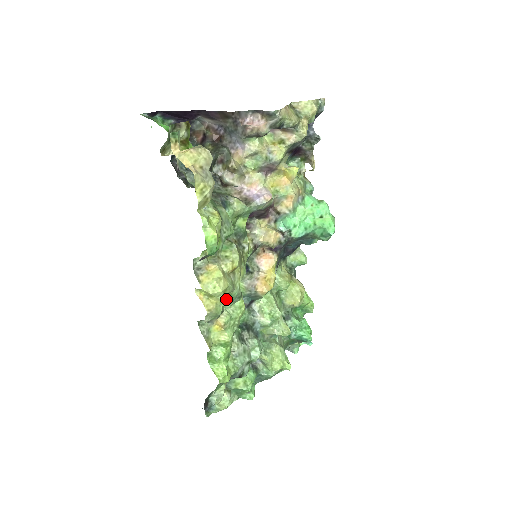
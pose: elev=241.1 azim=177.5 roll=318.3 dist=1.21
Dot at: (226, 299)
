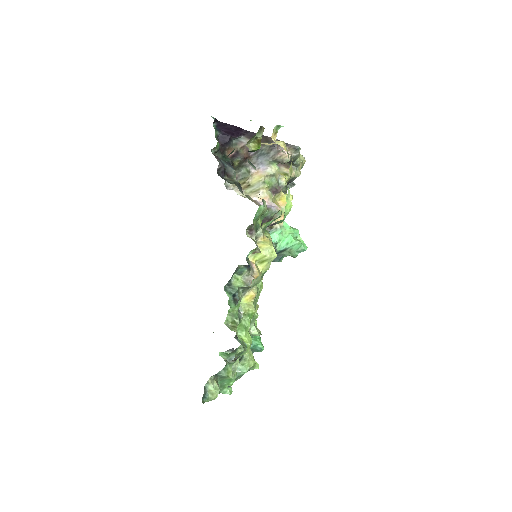
Dot at: occluded
